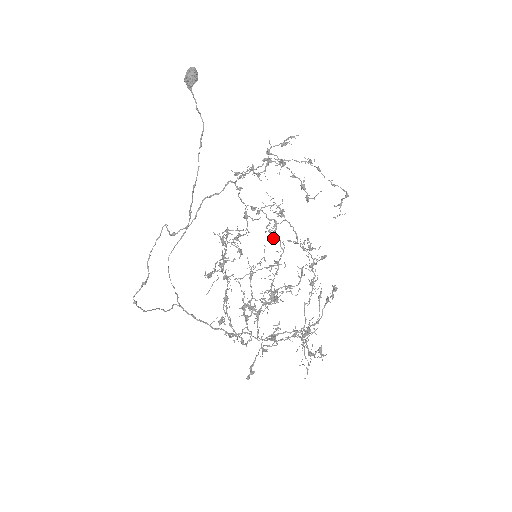
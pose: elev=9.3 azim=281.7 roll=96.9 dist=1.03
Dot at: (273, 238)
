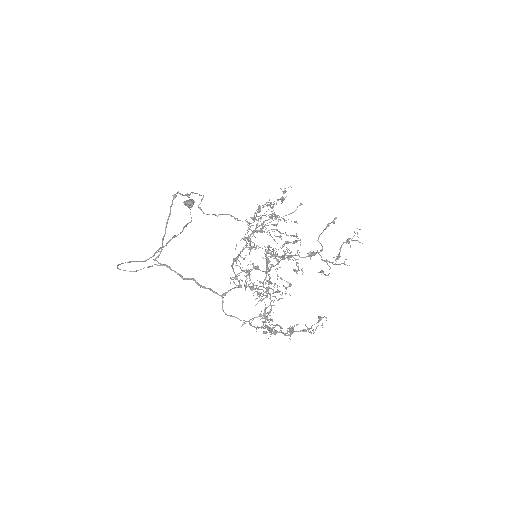
Dot at: (256, 267)
